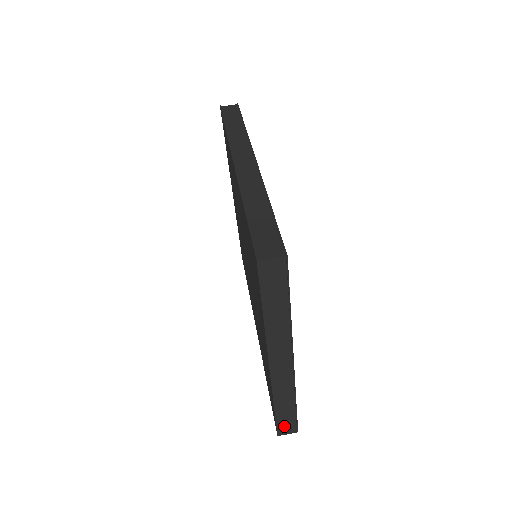
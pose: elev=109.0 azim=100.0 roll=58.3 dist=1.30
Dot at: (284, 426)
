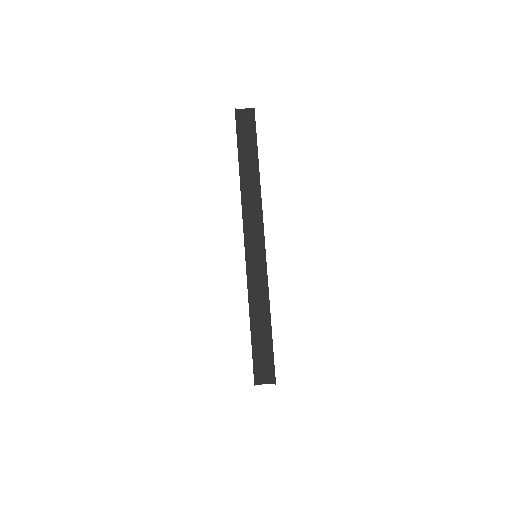
Dot at: occluded
